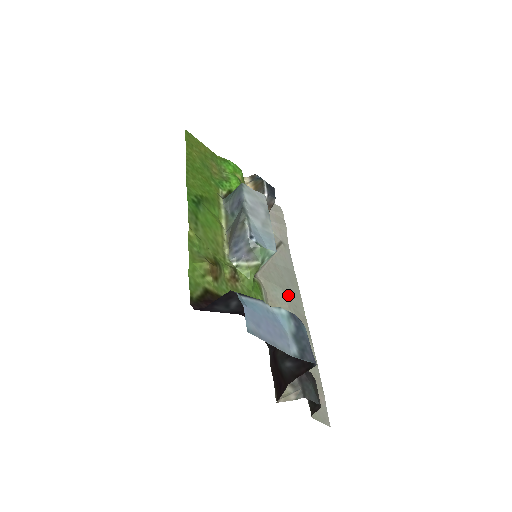
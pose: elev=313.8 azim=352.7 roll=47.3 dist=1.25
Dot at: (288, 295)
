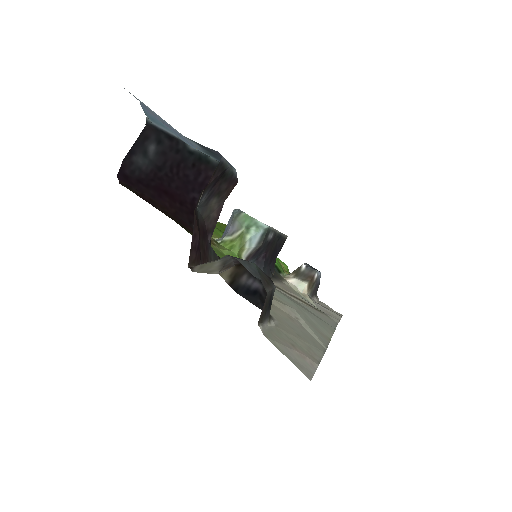
Dot at: (303, 312)
